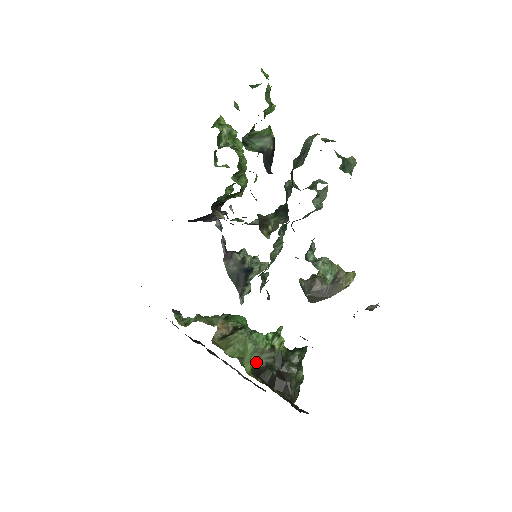
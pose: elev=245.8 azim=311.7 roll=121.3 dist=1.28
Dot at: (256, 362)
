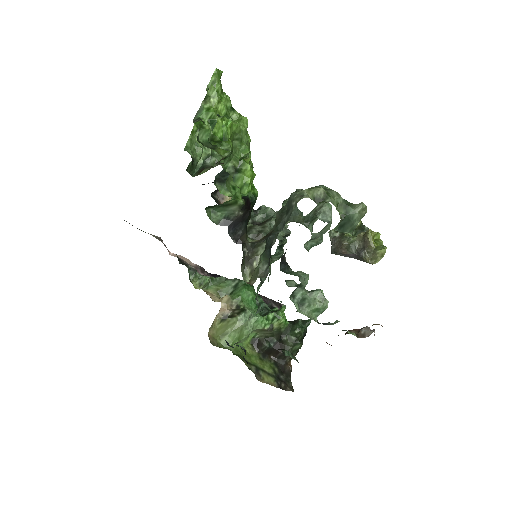
Dot at: (256, 335)
